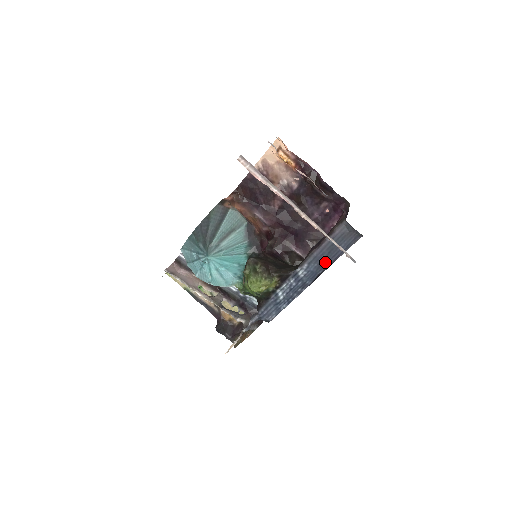
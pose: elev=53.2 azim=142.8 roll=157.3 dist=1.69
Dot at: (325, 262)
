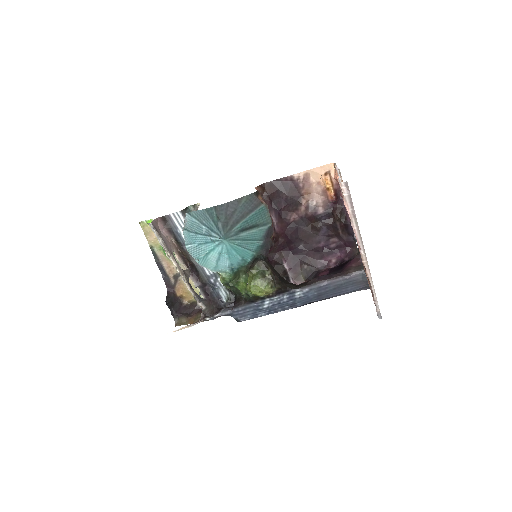
Dot at: (325, 295)
